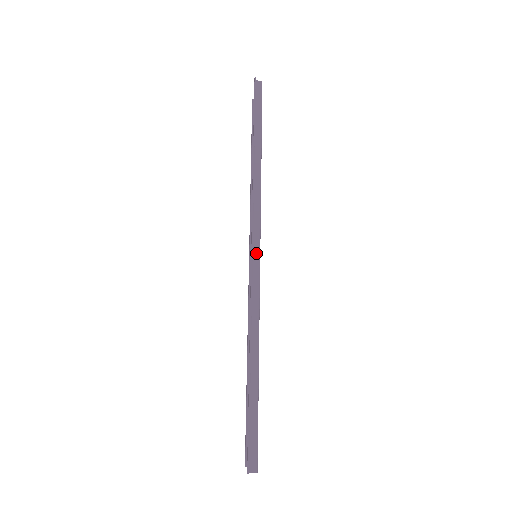
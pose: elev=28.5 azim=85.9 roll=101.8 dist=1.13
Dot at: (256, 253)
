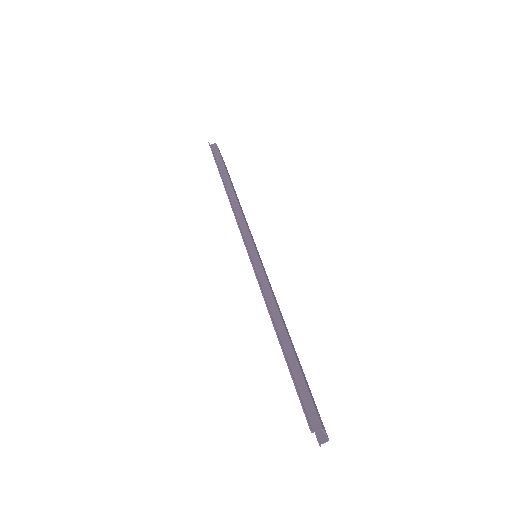
Dot at: (251, 248)
